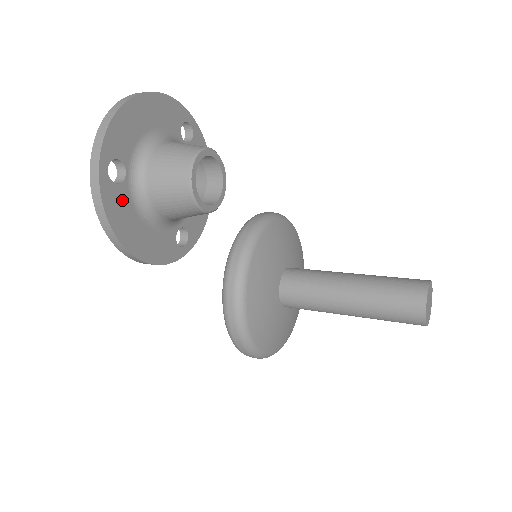
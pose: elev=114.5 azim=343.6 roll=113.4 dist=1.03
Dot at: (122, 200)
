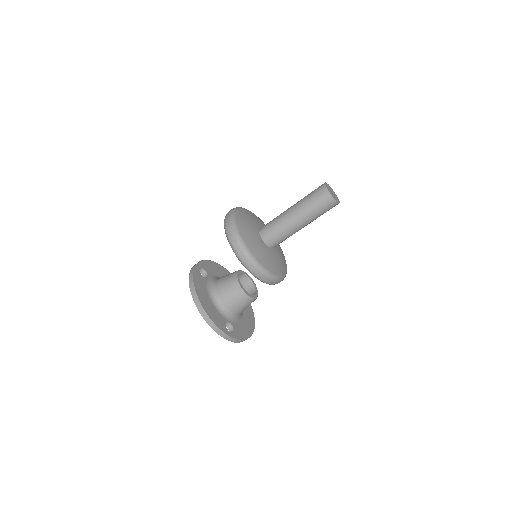
Dot at: (238, 329)
